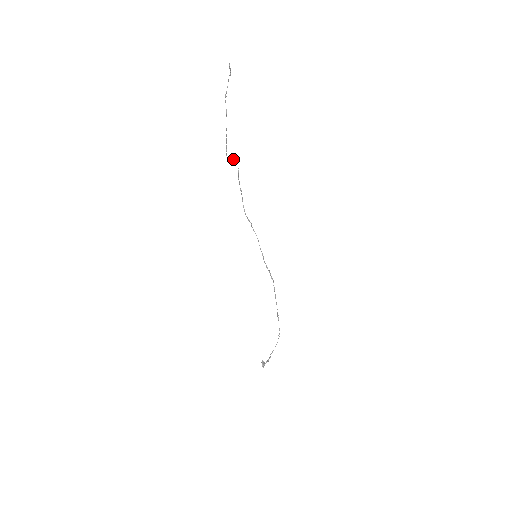
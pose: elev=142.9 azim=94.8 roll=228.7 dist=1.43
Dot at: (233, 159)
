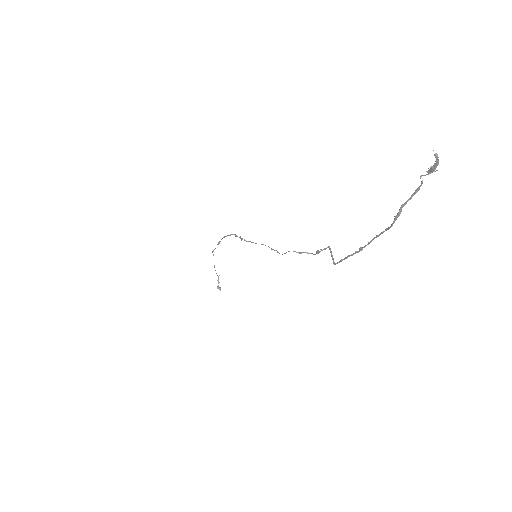
Dot at: occluded
